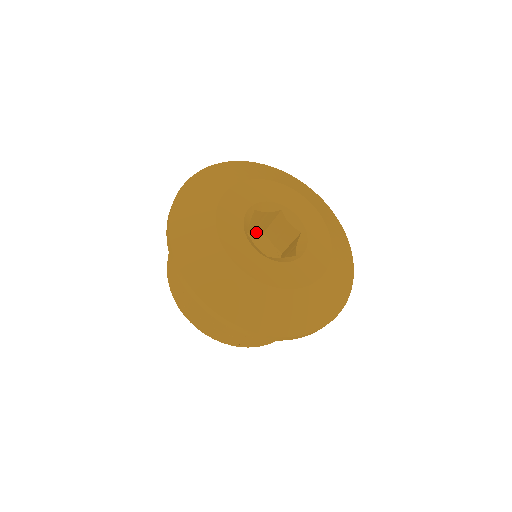
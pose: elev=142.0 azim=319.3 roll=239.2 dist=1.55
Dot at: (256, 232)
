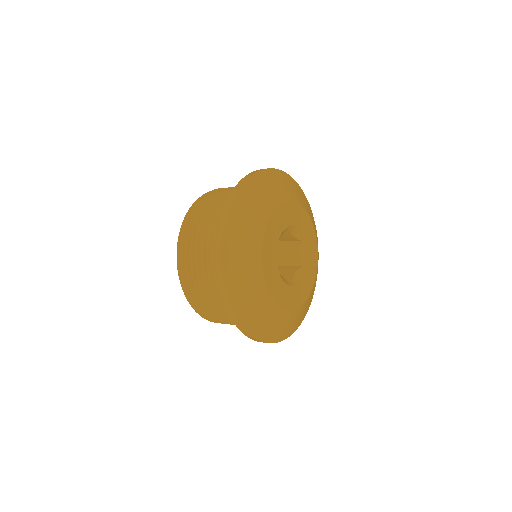
Dot at: occluded
